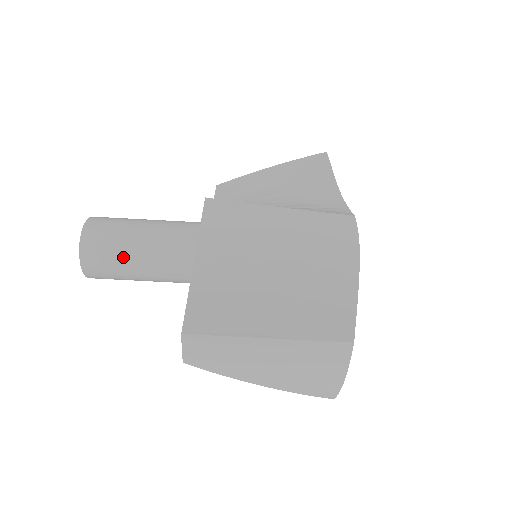
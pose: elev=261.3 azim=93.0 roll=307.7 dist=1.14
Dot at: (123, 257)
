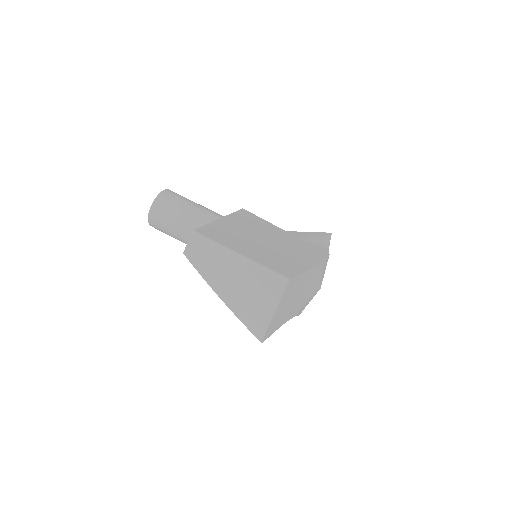
Dot at: (177, 213)
